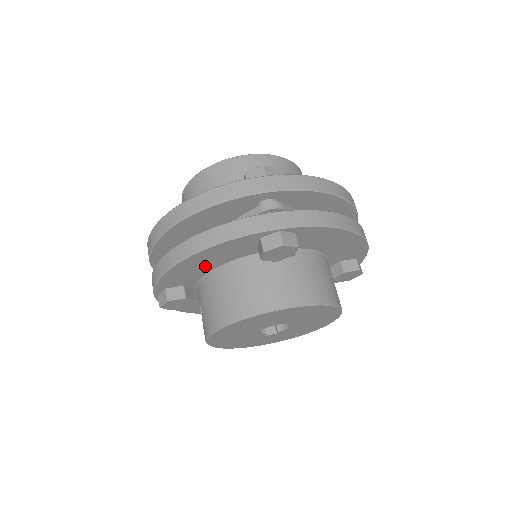
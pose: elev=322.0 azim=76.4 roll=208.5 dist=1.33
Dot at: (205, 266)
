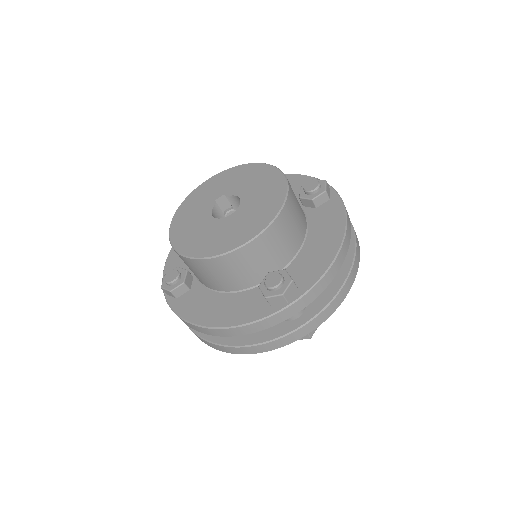
Dot at: occluded
